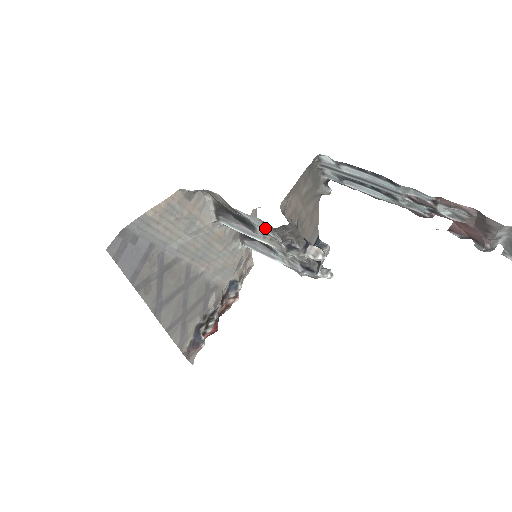
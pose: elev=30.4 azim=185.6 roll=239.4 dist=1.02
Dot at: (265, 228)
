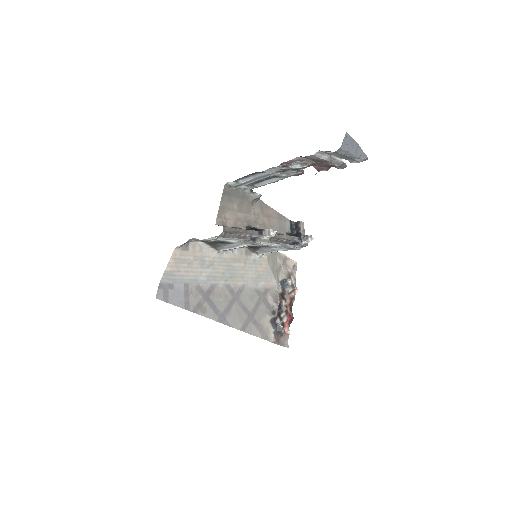
Dot at: (213, 240)
